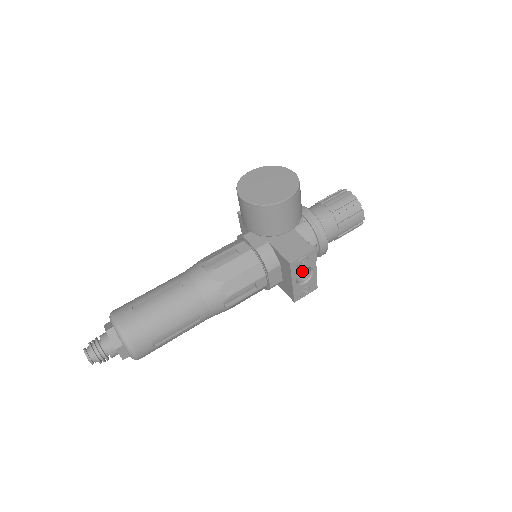
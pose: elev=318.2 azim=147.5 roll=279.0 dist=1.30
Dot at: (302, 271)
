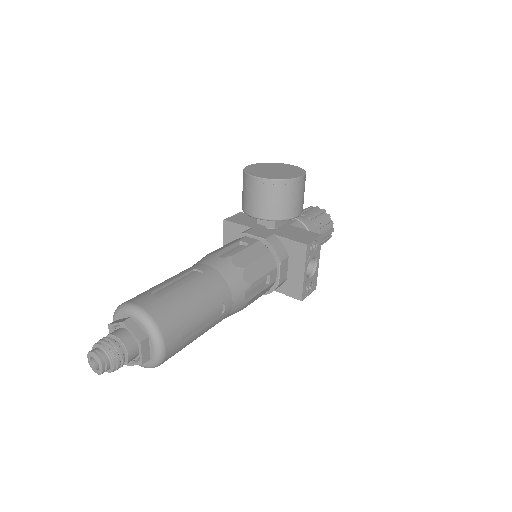
Dot at: occluded
